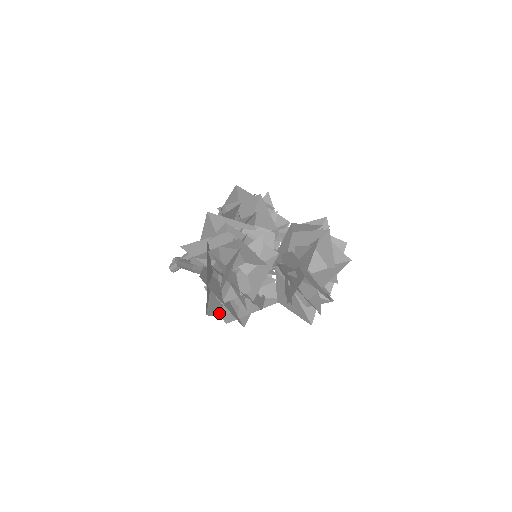
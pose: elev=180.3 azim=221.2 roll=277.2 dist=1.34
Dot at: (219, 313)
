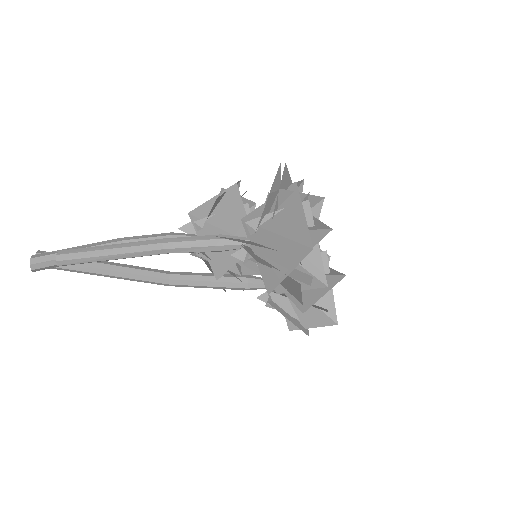
Dot at: (290, 269)
